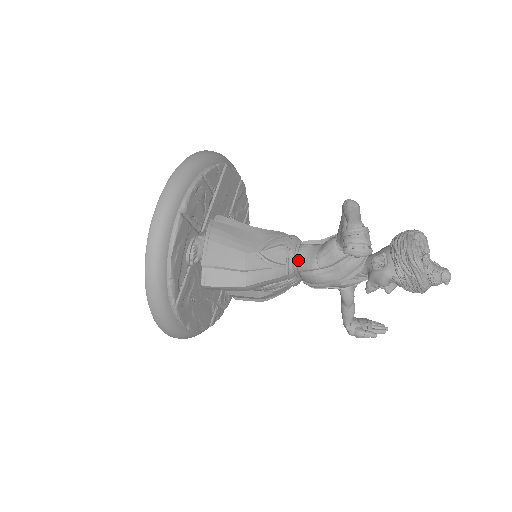
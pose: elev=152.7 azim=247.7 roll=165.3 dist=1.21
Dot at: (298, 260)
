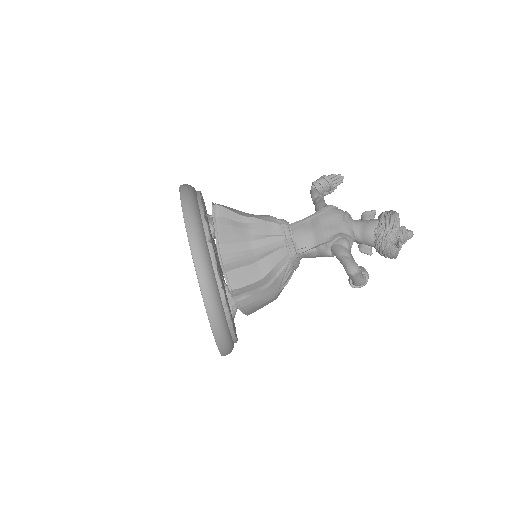
Dot at: (300, 259)
